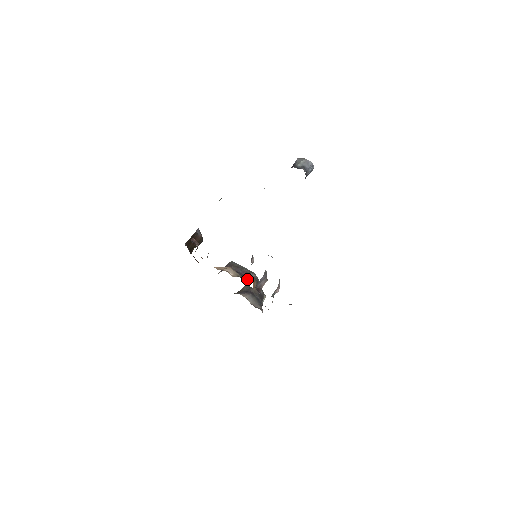
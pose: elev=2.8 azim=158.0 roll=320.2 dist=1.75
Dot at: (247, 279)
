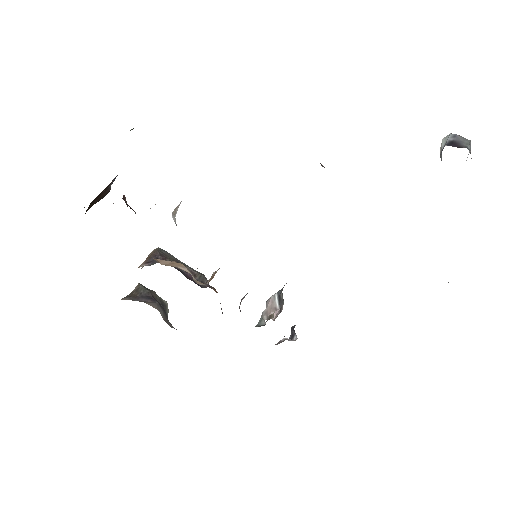
Dot at: (212, 288)
